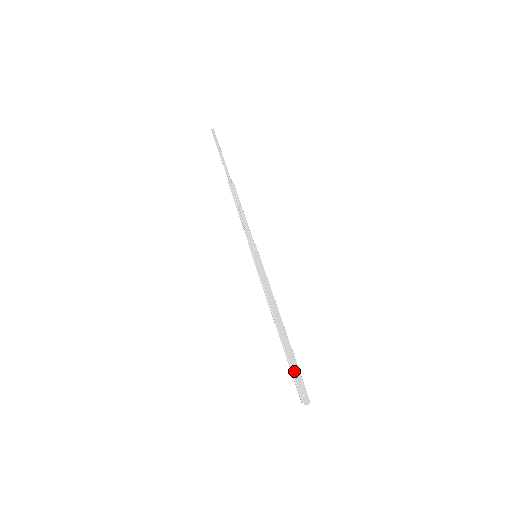
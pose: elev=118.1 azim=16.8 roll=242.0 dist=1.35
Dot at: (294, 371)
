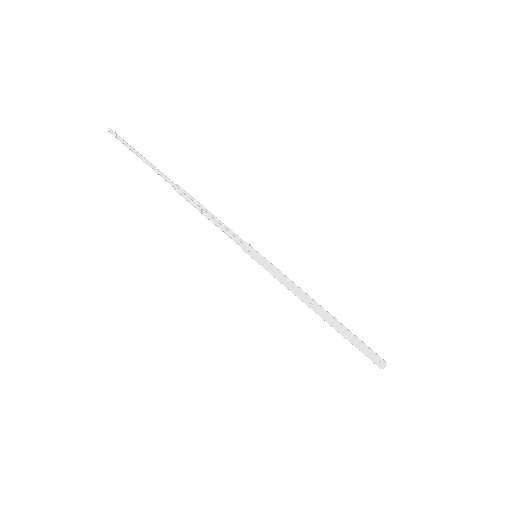
Dot at: (357, 347)
